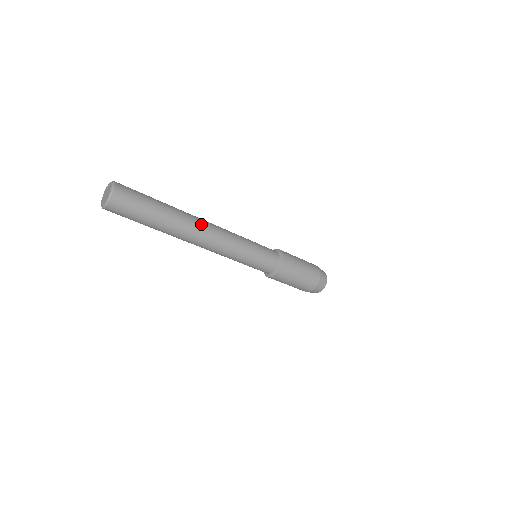
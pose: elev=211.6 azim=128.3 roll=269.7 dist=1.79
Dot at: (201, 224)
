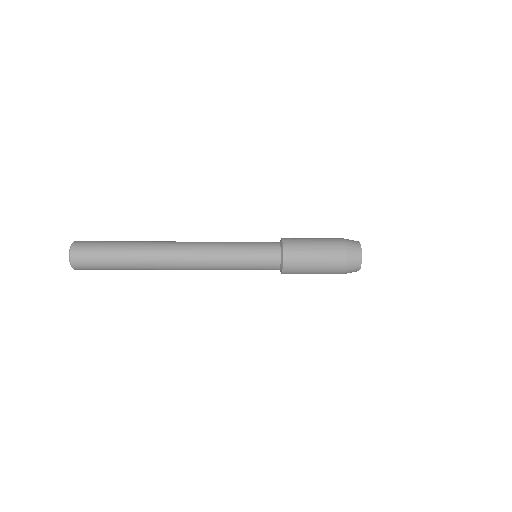
Dot at: (170, 264)
